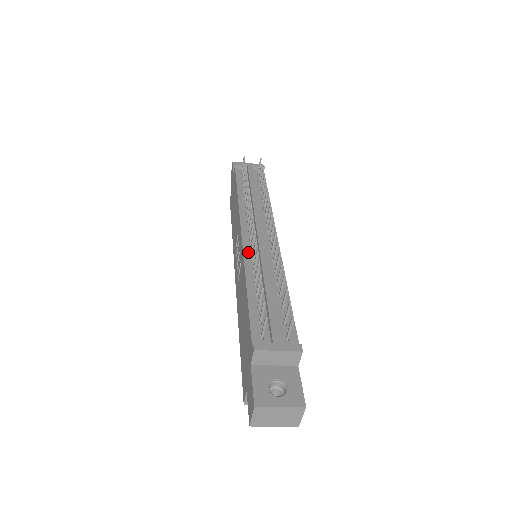
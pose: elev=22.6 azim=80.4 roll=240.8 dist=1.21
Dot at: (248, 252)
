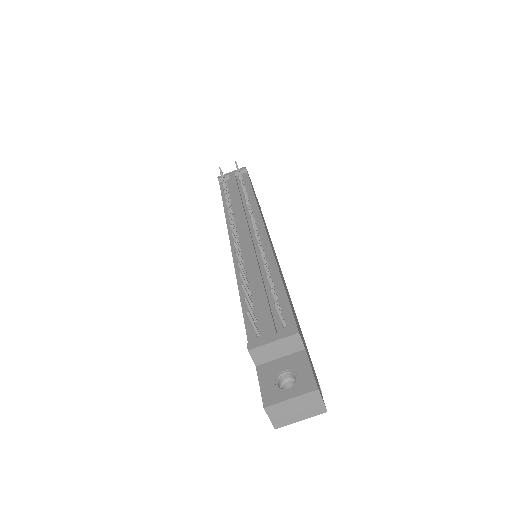
Dot at: occluded
